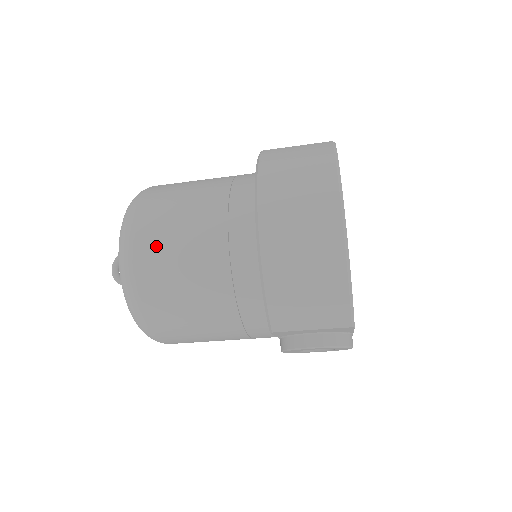
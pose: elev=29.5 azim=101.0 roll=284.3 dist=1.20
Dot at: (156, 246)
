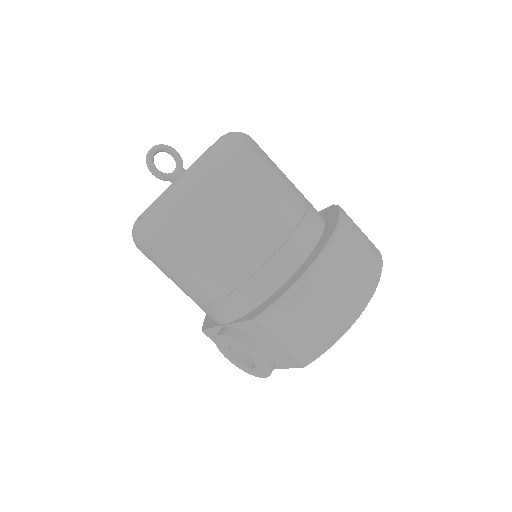
Dot at: (245, 183)
